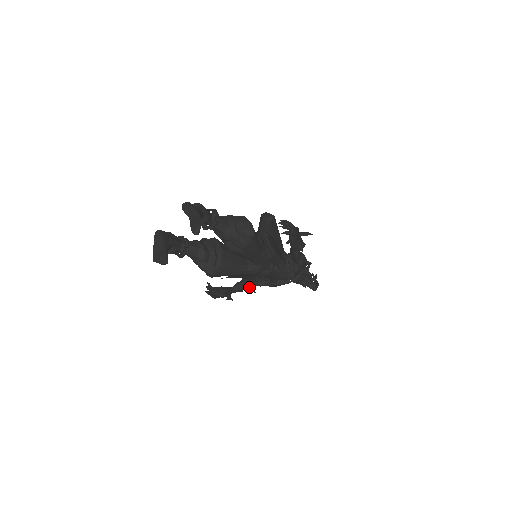
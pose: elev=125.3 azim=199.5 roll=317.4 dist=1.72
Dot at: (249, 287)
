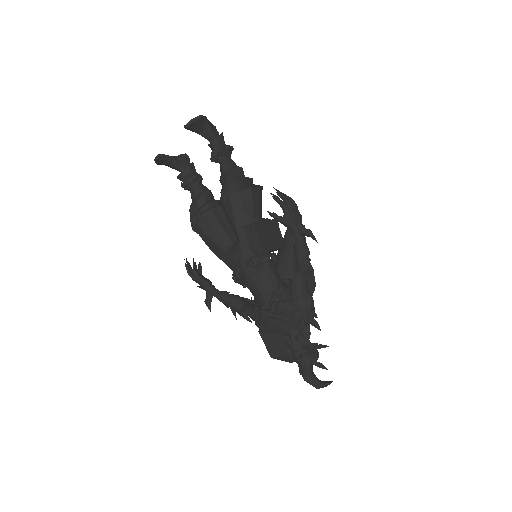
Dot at: (234, 304)
